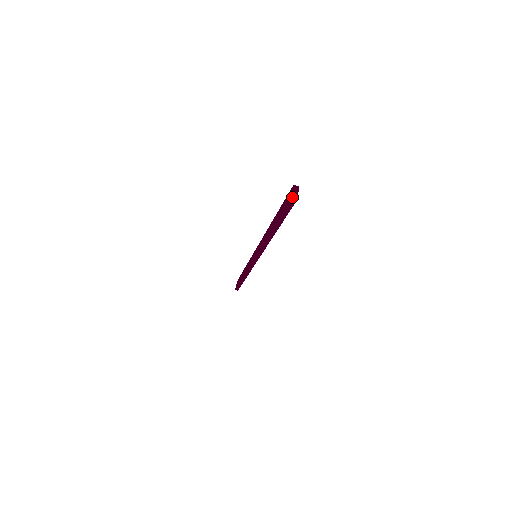
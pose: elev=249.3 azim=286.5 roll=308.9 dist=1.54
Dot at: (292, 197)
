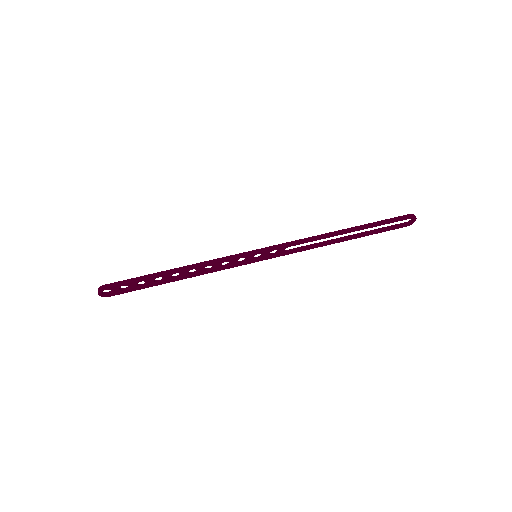
Dot at: (414, 215)
